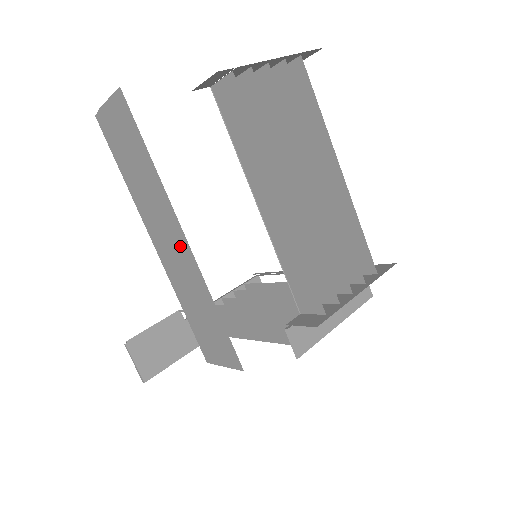
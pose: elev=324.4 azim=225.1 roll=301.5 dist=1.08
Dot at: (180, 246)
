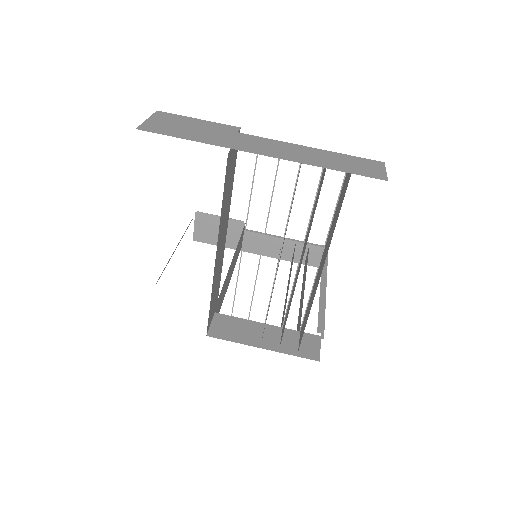
Dot at: occluded
